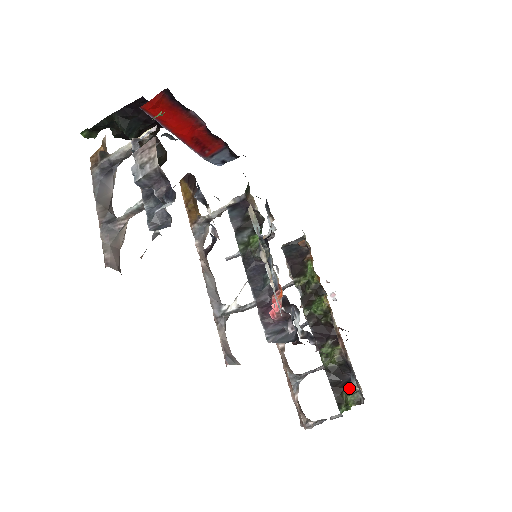
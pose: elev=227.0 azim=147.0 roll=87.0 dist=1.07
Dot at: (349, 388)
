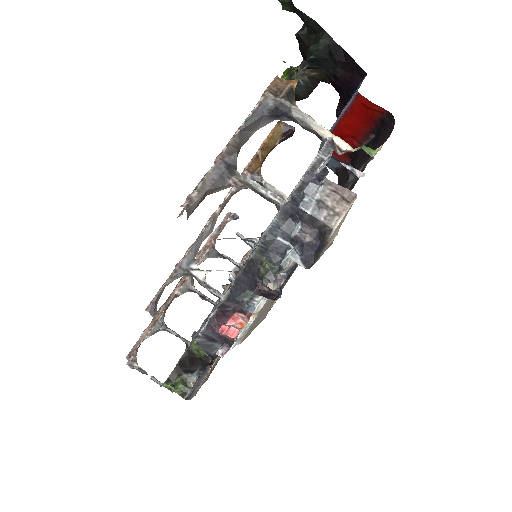
Dot at: (187, 377)
